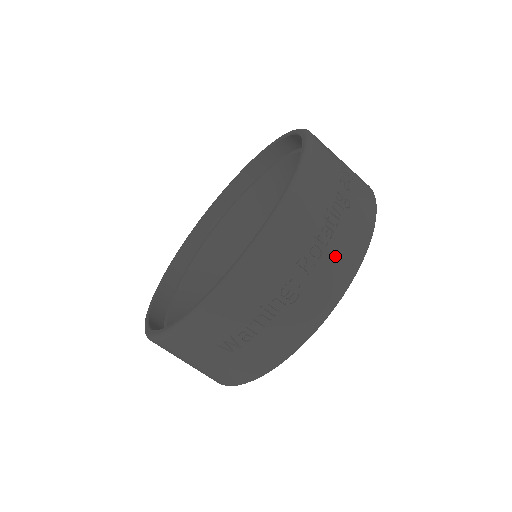
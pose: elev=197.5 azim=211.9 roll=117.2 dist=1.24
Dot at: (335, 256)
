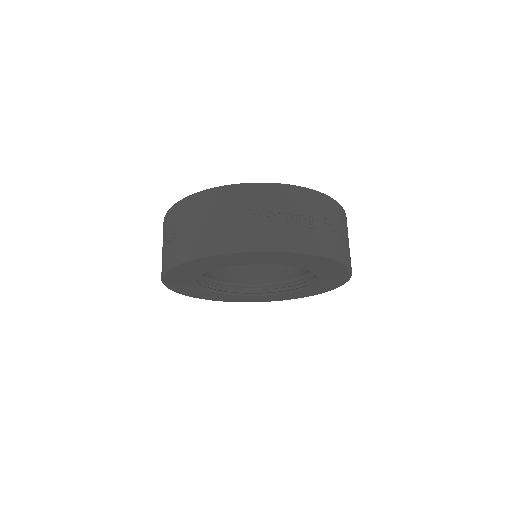
Dot at: (338, 242)
